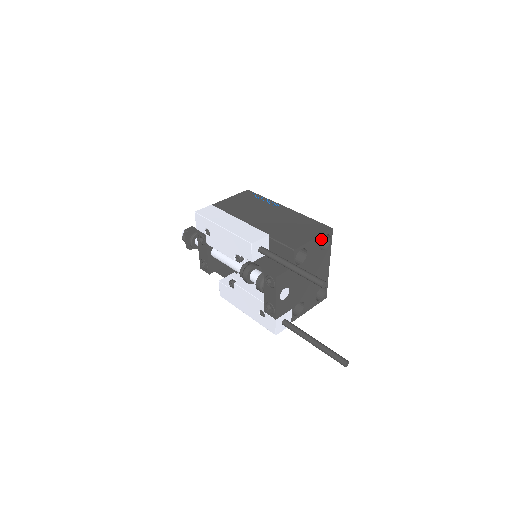
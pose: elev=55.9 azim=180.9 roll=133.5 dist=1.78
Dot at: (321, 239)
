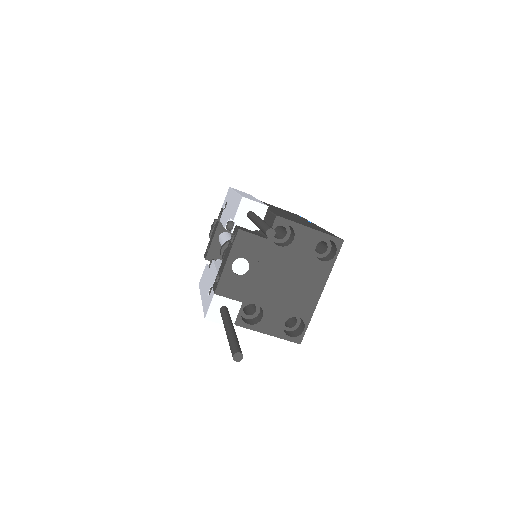
Dot at: (321, 240)
